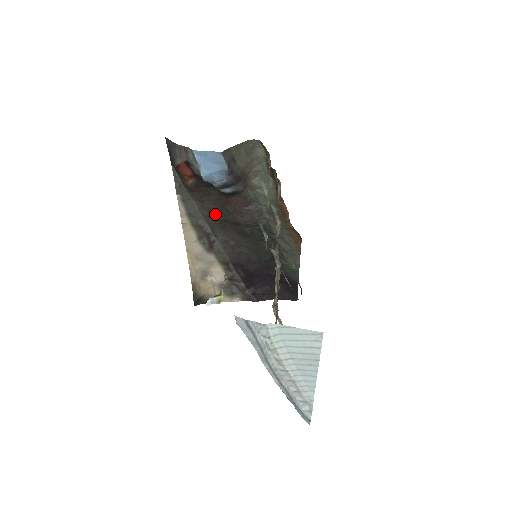
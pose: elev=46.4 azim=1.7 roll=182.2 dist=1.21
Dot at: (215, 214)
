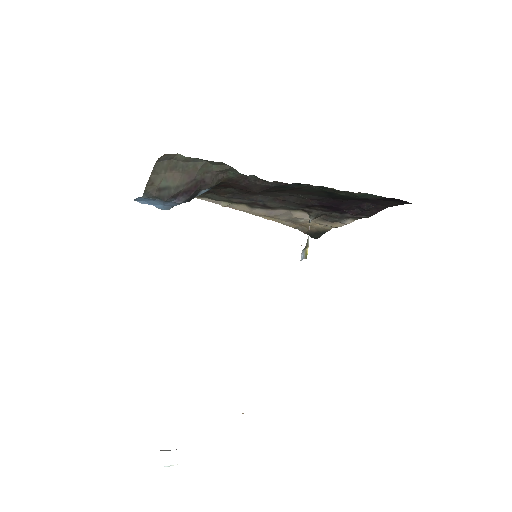
Dot at: (235, 192)
